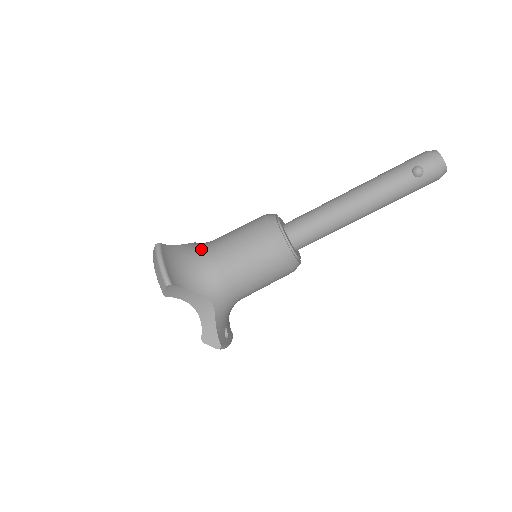
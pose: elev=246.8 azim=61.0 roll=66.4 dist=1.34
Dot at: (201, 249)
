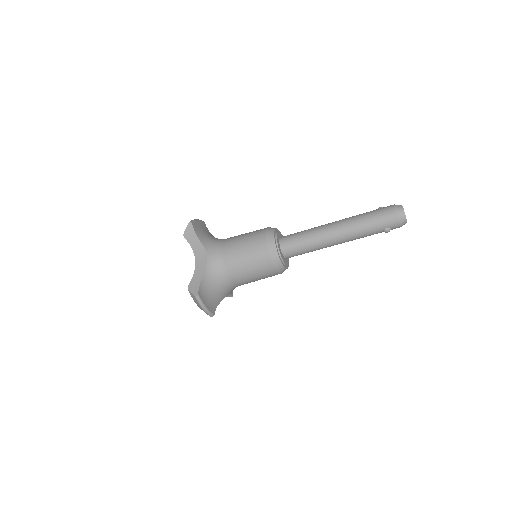
Dot at: (220, 272)
